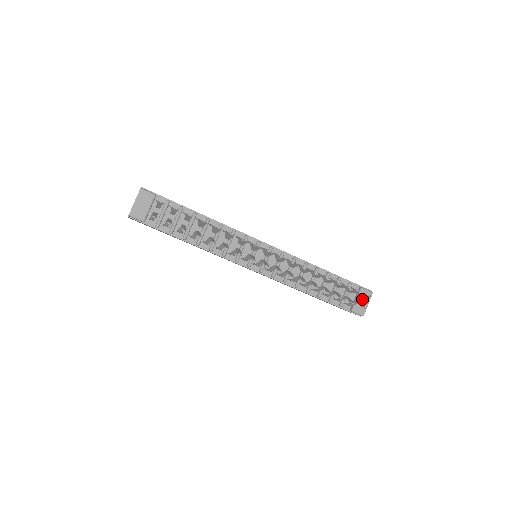
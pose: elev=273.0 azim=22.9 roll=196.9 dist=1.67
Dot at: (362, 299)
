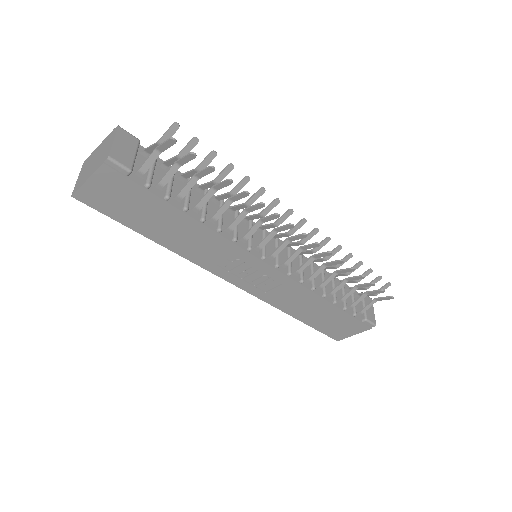
Dot at: occluded
